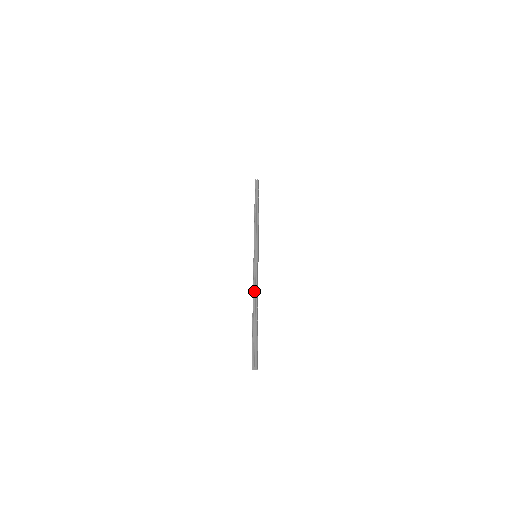
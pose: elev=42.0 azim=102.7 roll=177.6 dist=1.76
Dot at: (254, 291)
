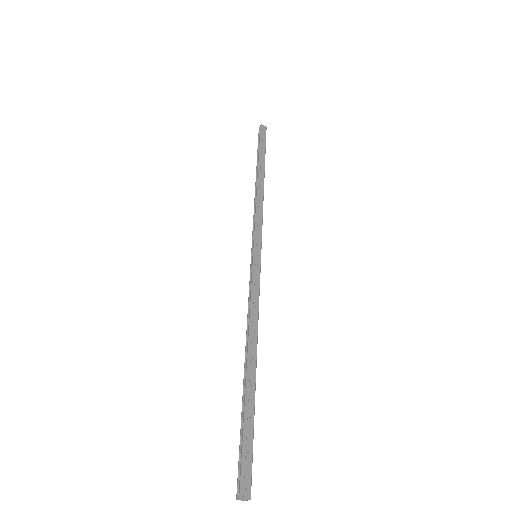
Dot at: (247, 327)
